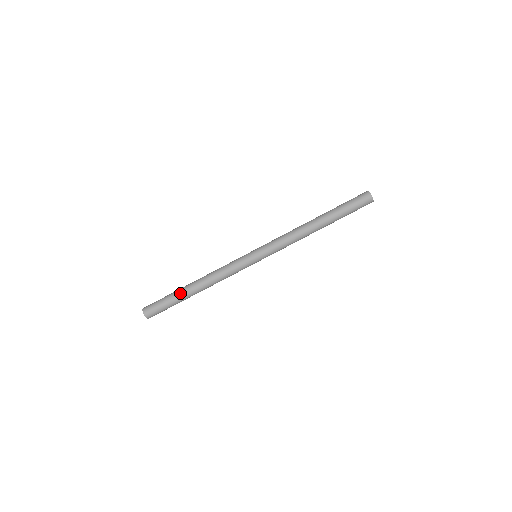
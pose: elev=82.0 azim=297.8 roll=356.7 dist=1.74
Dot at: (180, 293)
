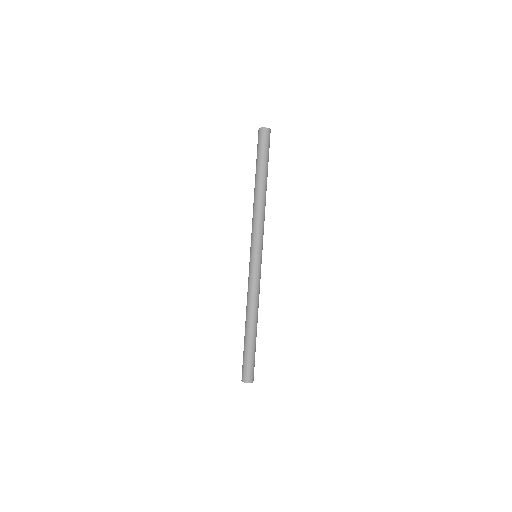
Dot at: (246, 340)
